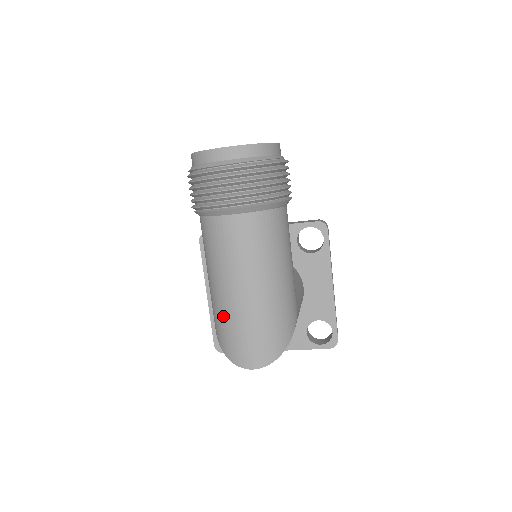
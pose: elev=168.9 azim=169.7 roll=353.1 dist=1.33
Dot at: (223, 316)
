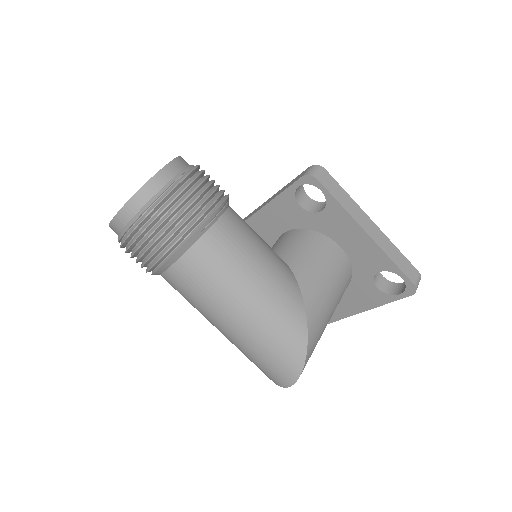
Dot at: occluded
